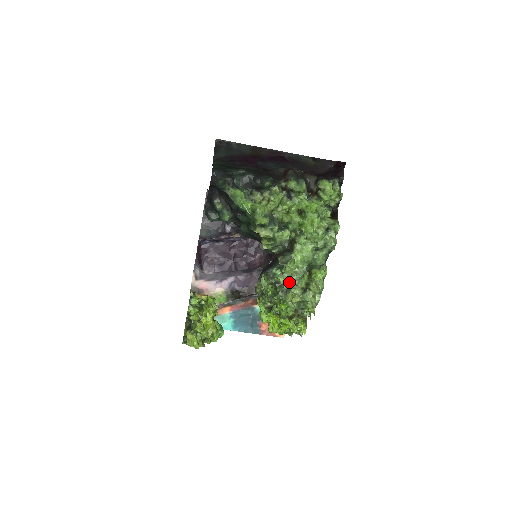
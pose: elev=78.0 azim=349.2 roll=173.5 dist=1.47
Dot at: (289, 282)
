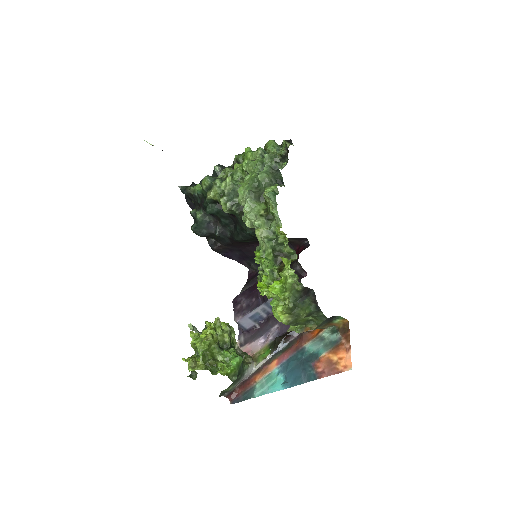
Dot at: (247, 218)
